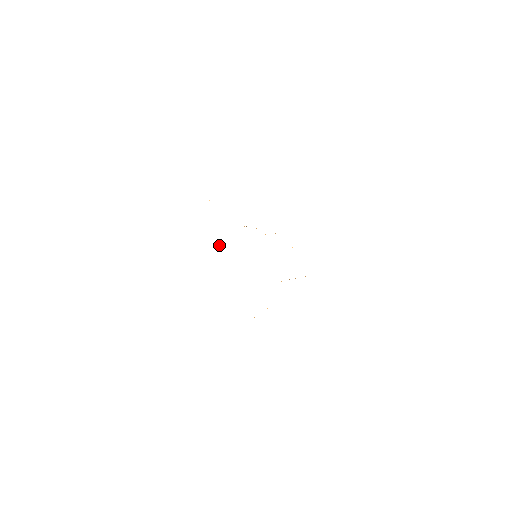
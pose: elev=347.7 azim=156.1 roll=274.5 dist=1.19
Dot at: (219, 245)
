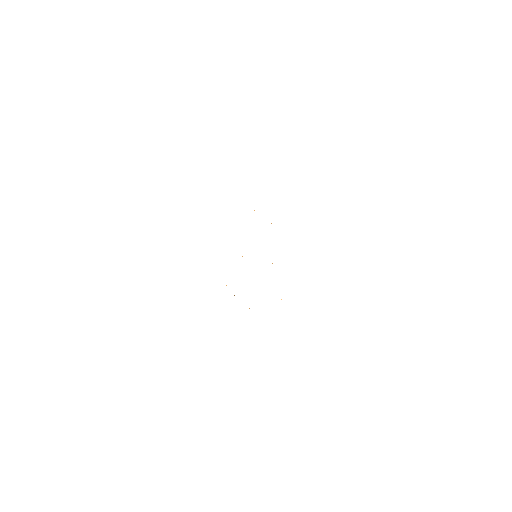
Dot at: occluded
